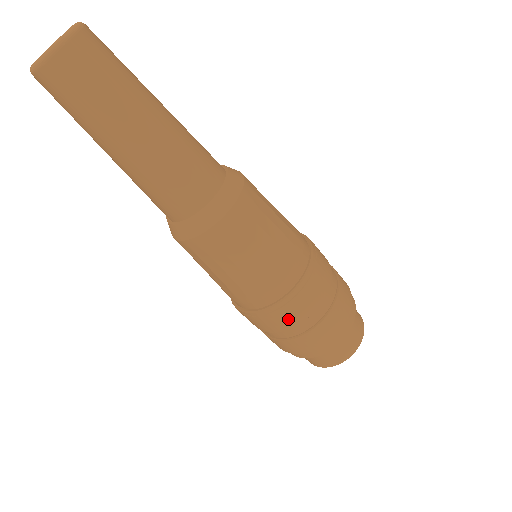
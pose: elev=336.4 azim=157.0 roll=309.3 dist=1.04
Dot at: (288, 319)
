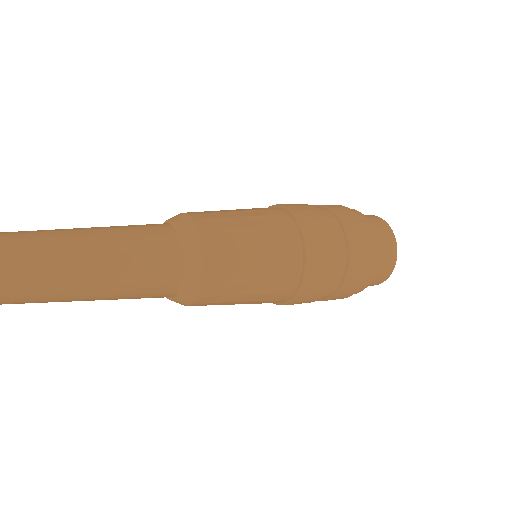
Dot at: (322, 280)
